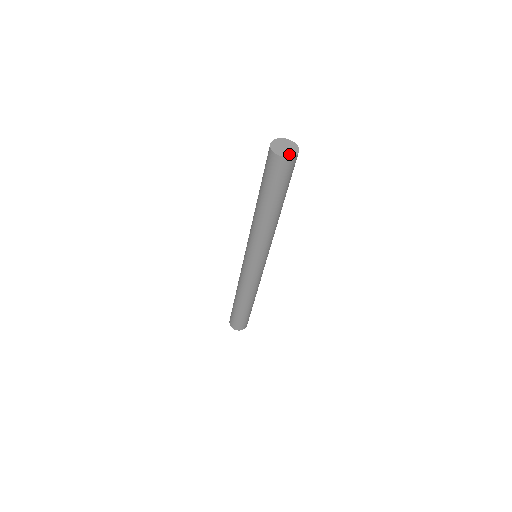
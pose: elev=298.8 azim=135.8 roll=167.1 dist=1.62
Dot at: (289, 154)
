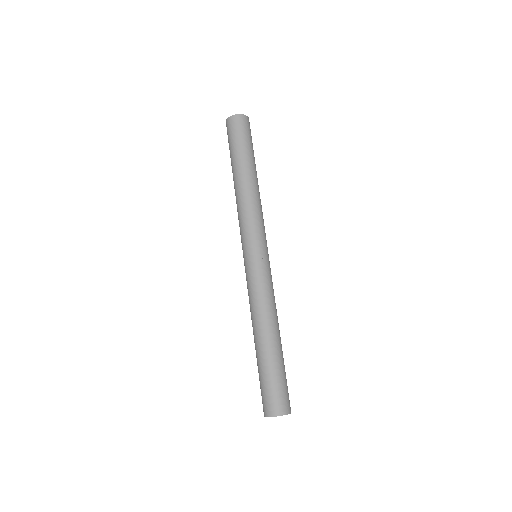
Dot at: occluded
